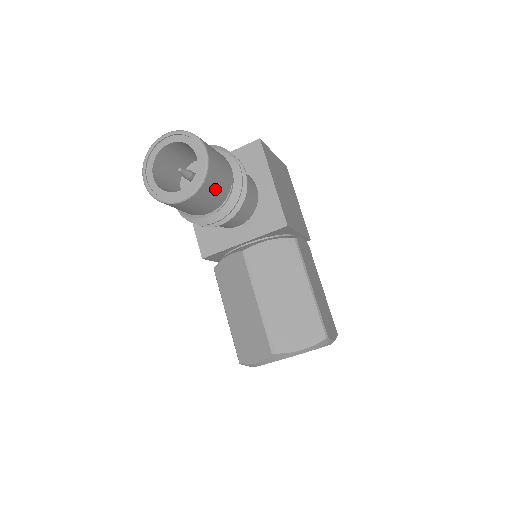
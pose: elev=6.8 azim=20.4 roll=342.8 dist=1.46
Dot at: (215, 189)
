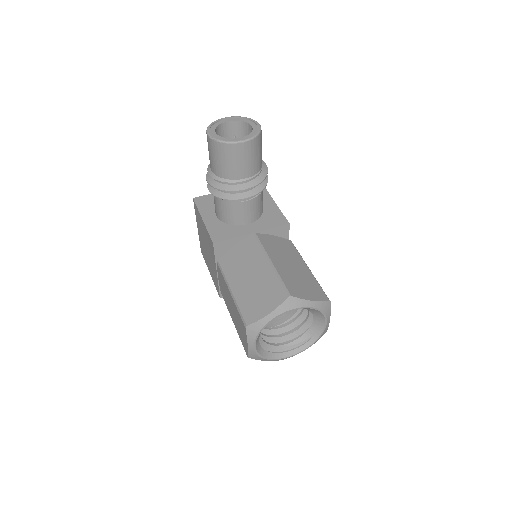
Dot at: (258, 152)
